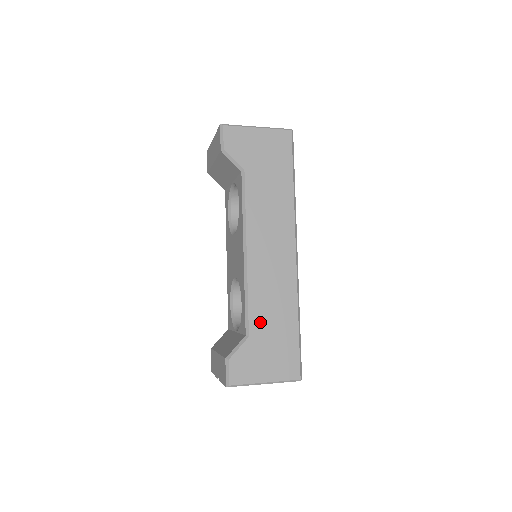
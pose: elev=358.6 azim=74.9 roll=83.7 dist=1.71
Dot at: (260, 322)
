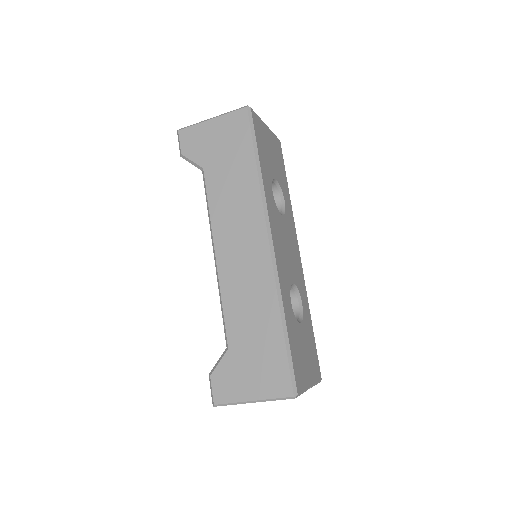
Dot at: (238, 331)
